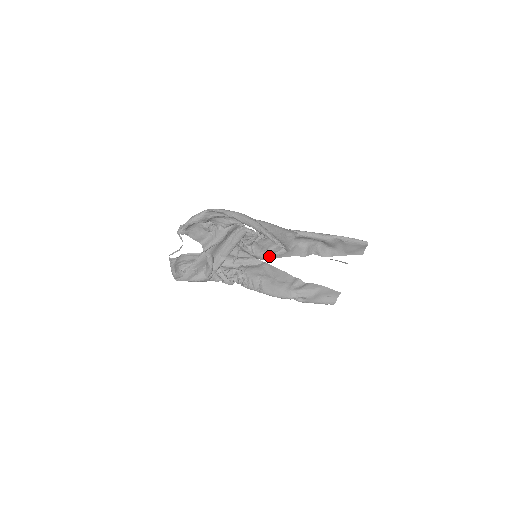
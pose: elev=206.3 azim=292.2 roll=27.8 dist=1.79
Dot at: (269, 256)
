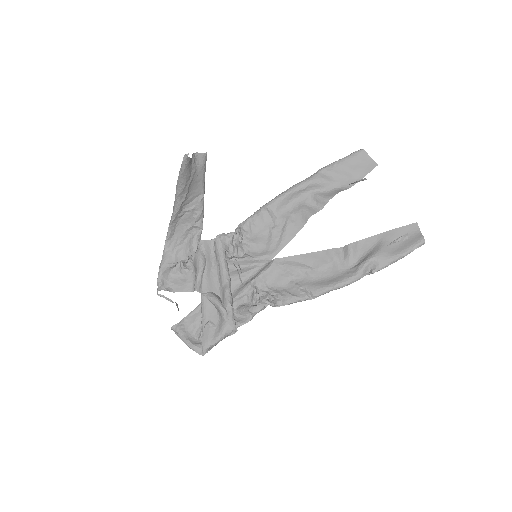
Dot at: (275, 249)
